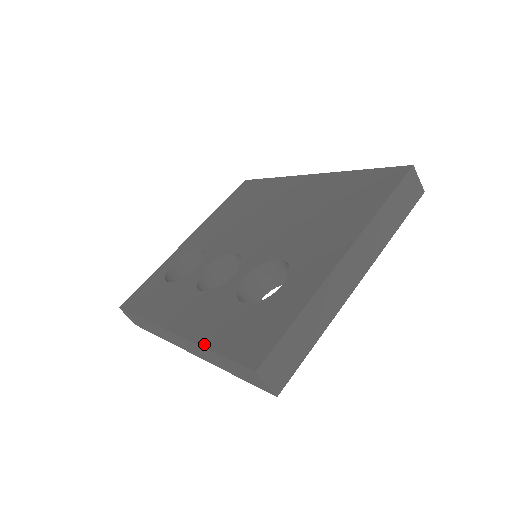
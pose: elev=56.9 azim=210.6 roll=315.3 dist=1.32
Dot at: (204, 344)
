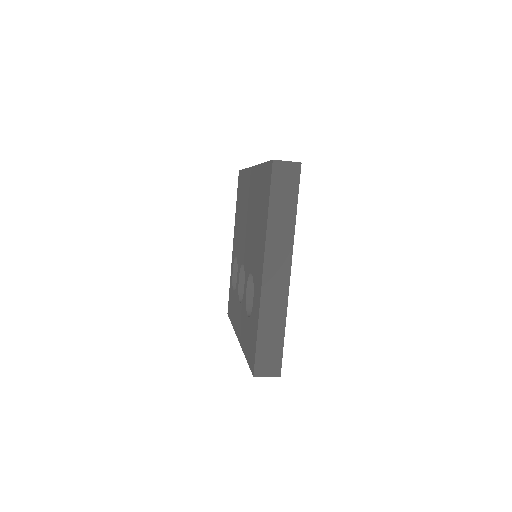
Dot at: (244, 352)
